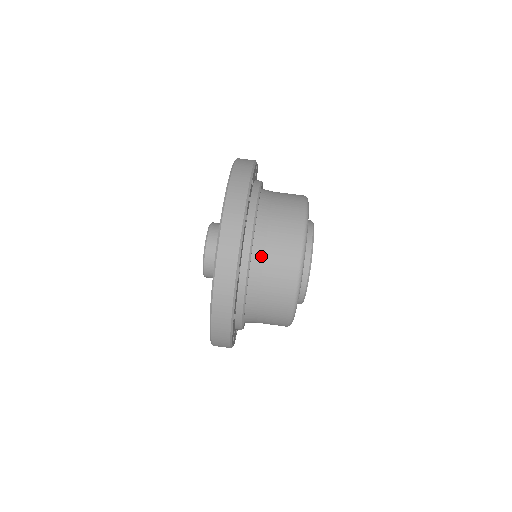
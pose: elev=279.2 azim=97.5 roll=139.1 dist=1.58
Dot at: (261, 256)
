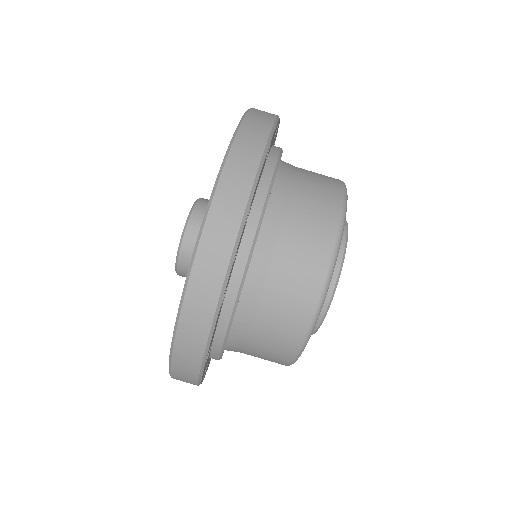
Dot at: (247, 324)
